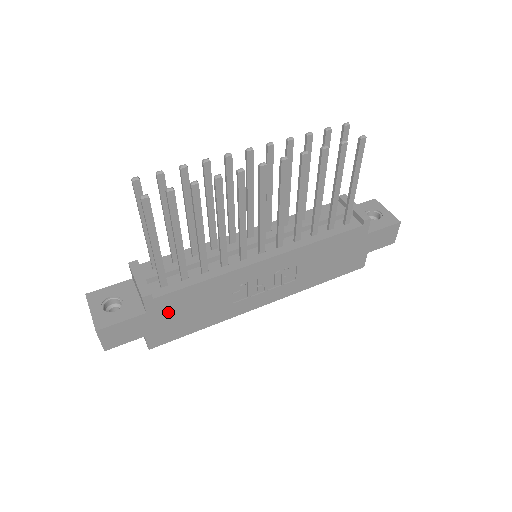
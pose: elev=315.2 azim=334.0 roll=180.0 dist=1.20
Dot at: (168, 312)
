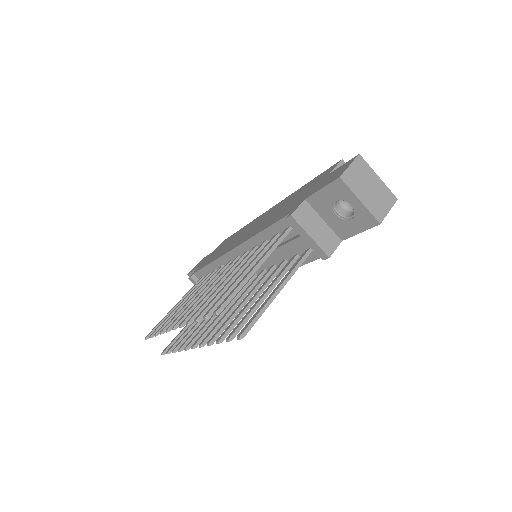
Dot at: occluded
